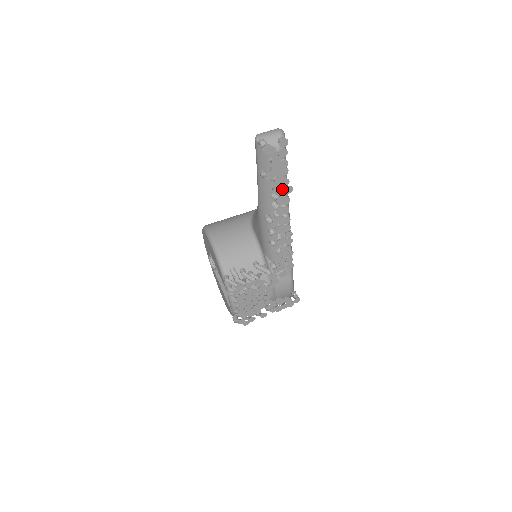
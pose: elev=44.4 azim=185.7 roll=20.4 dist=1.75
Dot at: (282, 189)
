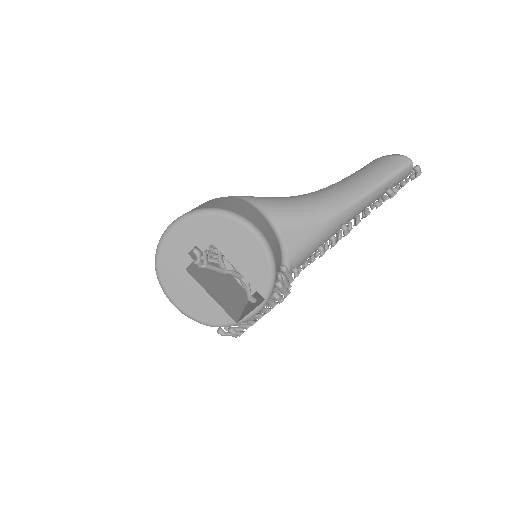
Dot at: (373, 206)
